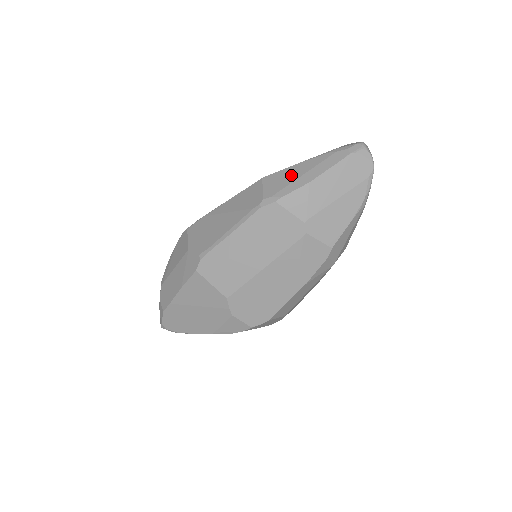
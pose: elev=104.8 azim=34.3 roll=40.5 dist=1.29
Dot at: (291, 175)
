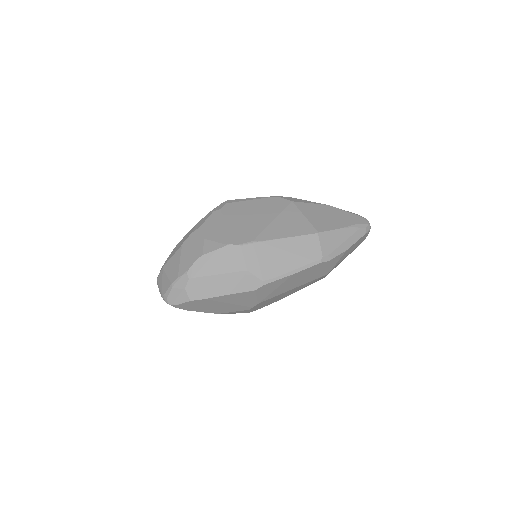
Dot at: (337, 239)
